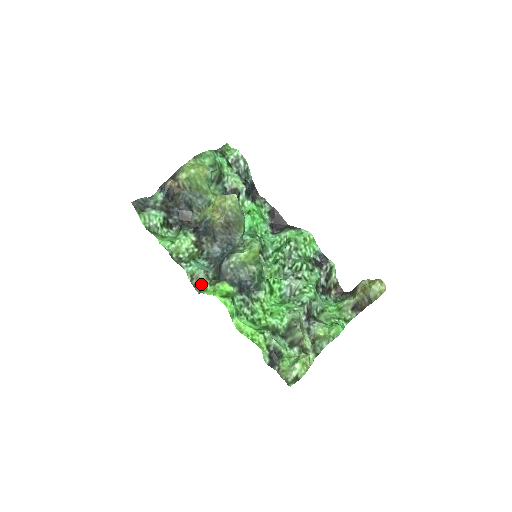
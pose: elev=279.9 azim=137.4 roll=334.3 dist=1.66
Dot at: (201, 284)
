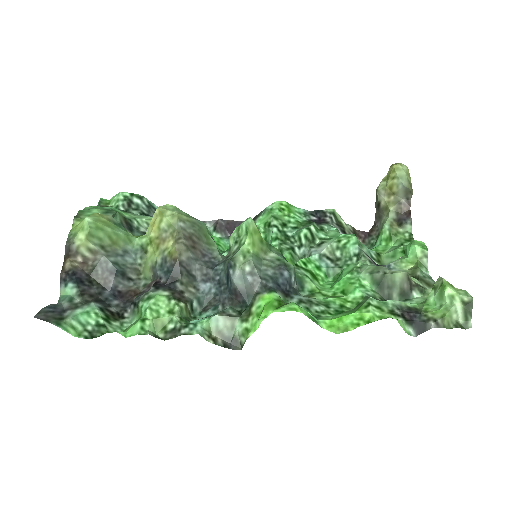
Dot at: (232, 335)
